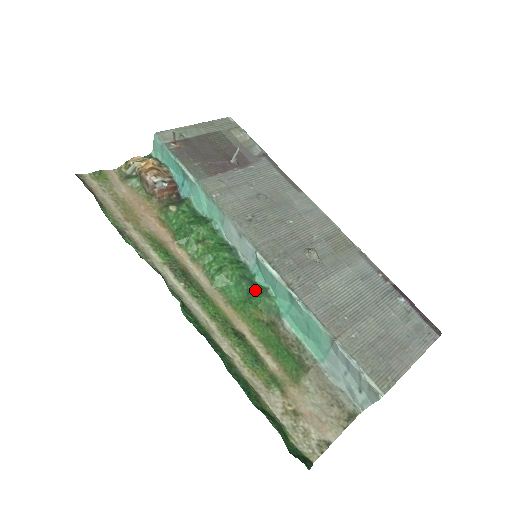
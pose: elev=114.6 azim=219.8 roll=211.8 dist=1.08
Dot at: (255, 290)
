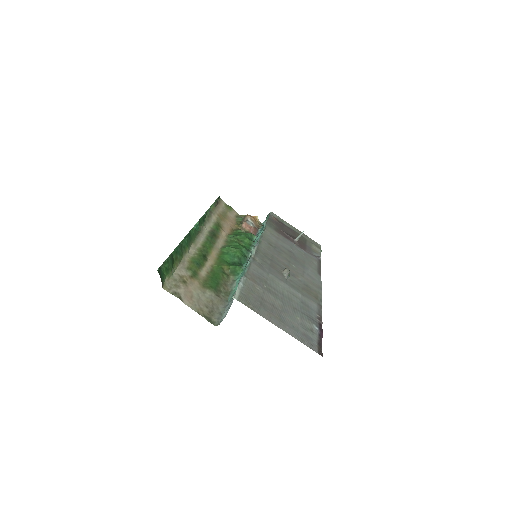
Dot at: (238, 265)
